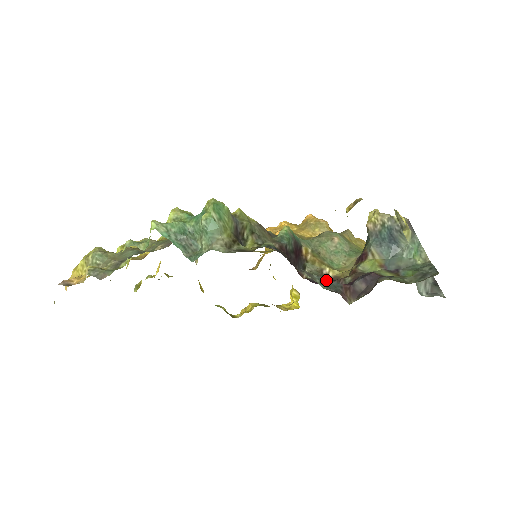
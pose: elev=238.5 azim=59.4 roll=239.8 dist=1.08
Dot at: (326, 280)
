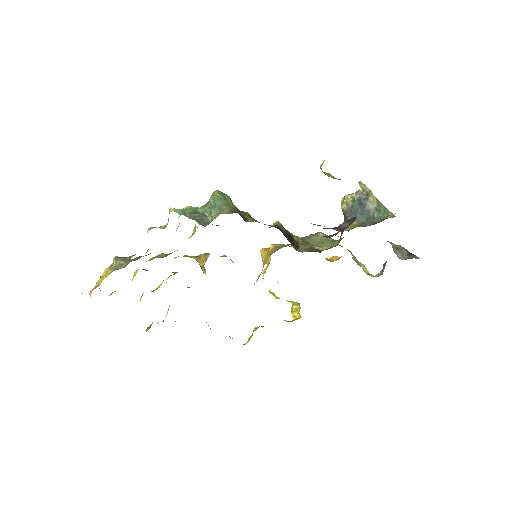
Dot at: occluded
